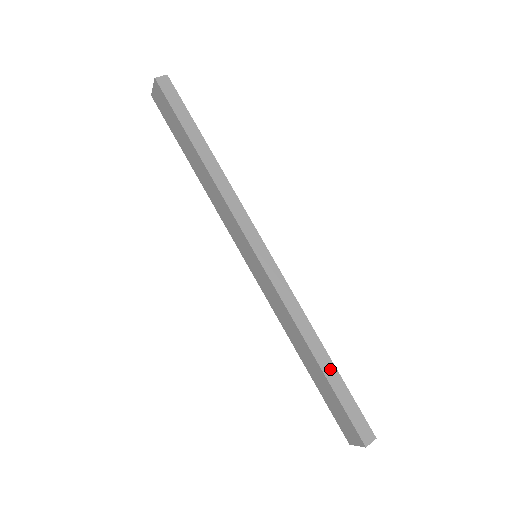
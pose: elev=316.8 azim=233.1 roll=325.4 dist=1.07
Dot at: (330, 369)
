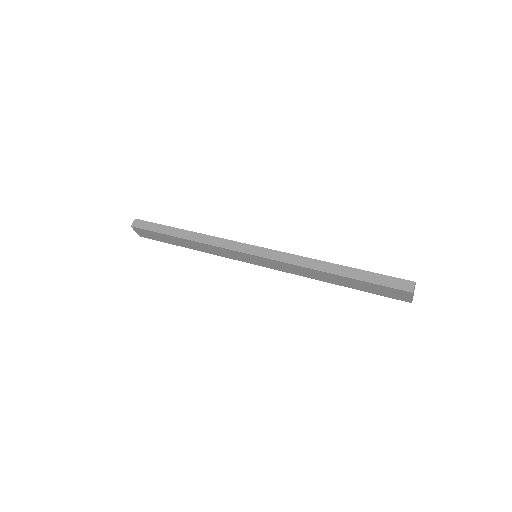
Dot at: (349, 272)
